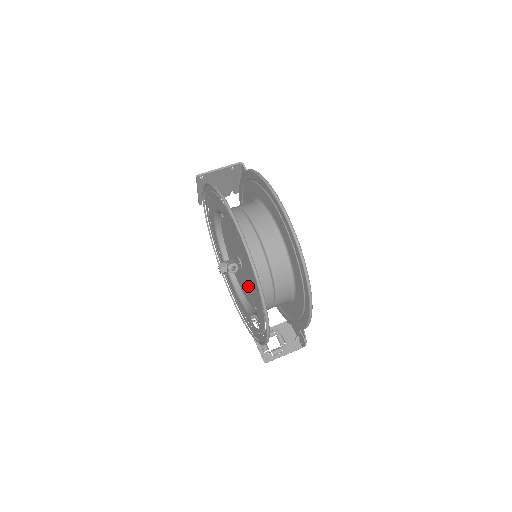
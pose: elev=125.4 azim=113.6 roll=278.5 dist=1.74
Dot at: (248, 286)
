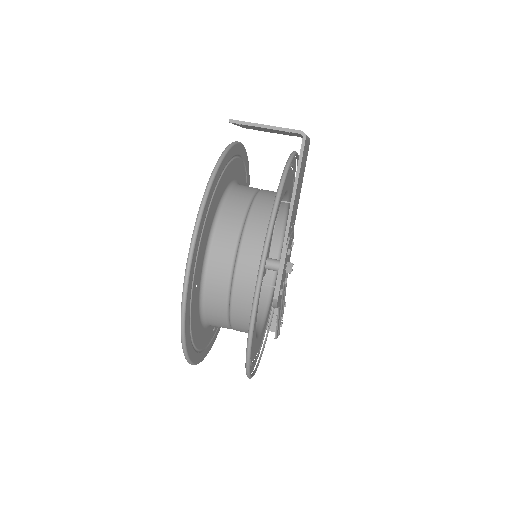
Dot at: occluded
